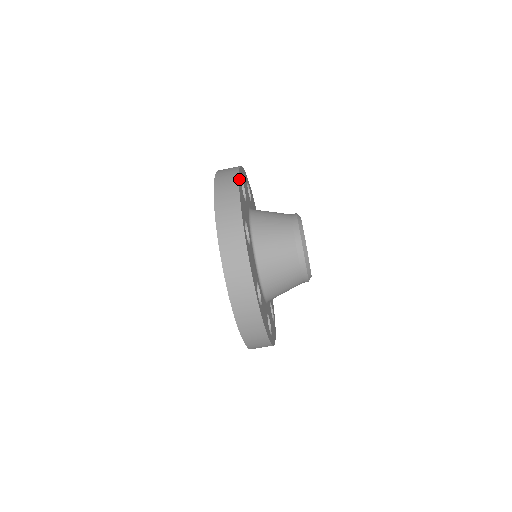
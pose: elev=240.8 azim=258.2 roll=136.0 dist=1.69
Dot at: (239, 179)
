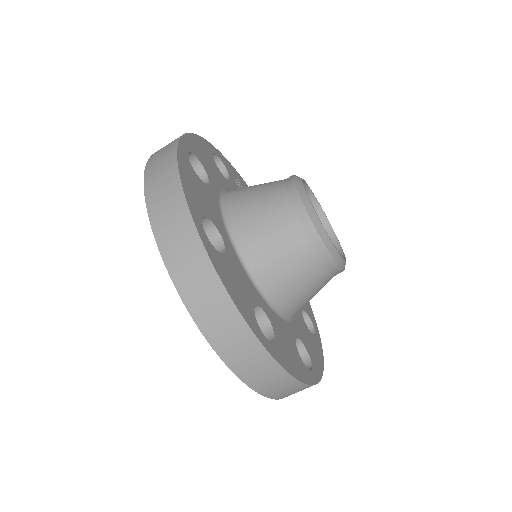
Dot at: (210, 255)
